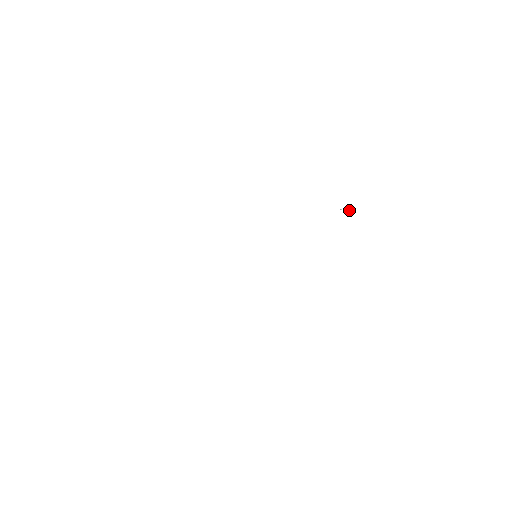
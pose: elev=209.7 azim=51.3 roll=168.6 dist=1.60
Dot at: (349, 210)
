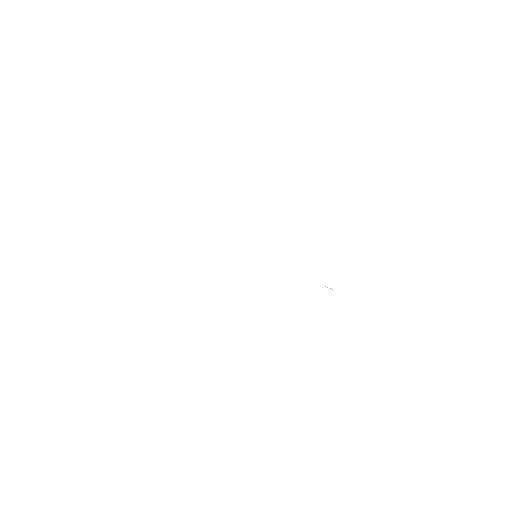
Dot at: (331, 289)
